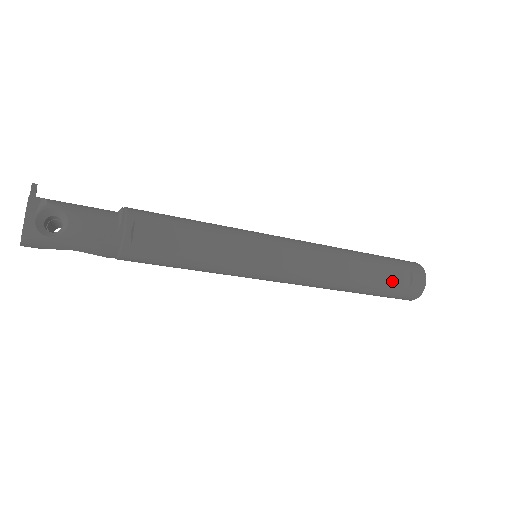
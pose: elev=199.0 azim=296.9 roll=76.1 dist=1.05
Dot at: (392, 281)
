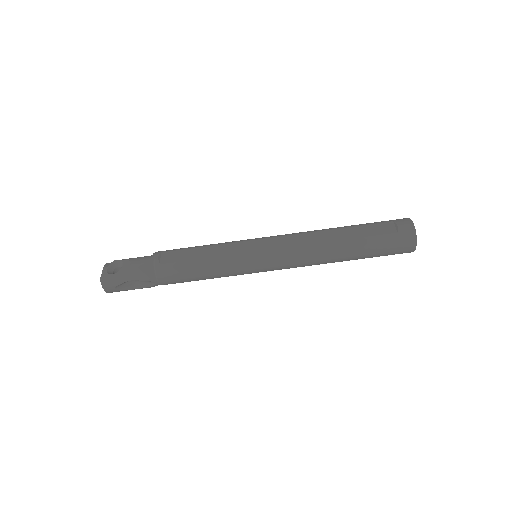
Dot at: (377, 233)
